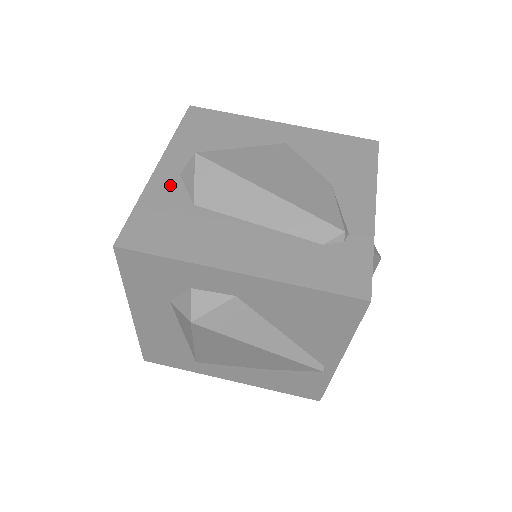
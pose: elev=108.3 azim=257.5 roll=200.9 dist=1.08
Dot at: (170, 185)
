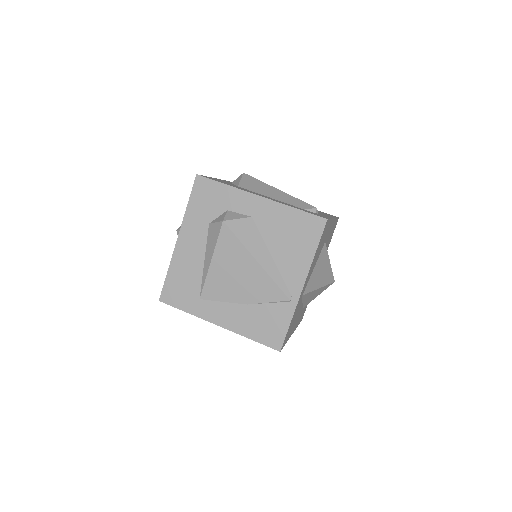
Dot at: occluded
